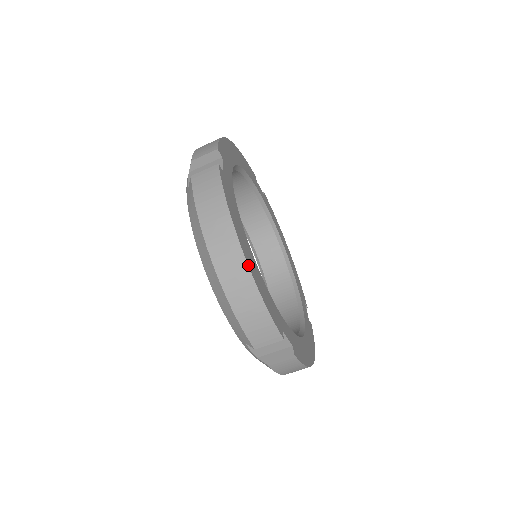
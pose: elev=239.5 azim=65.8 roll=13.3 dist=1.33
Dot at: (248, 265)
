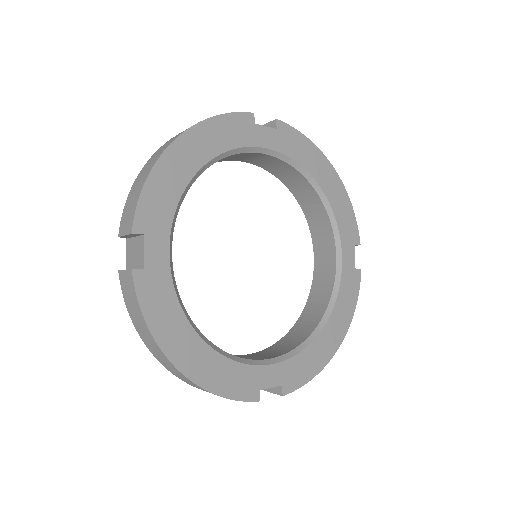
Dot at: (189, 379)
